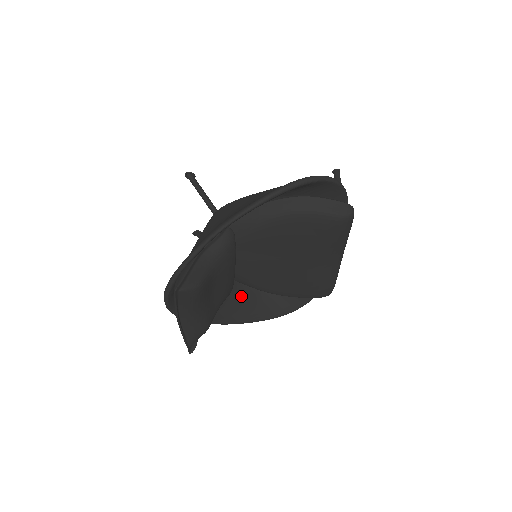
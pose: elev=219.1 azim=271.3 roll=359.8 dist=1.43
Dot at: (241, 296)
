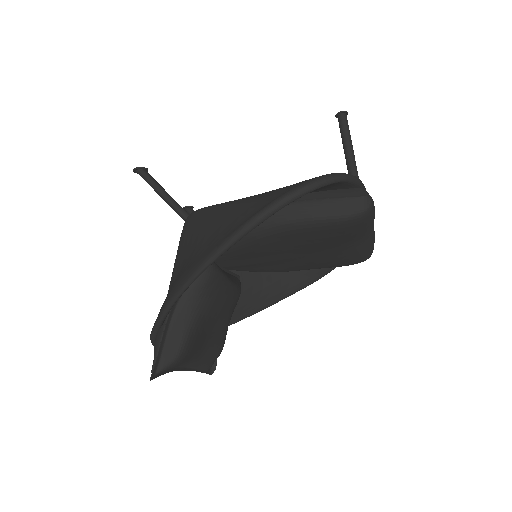
Dot at: (259, 279)
